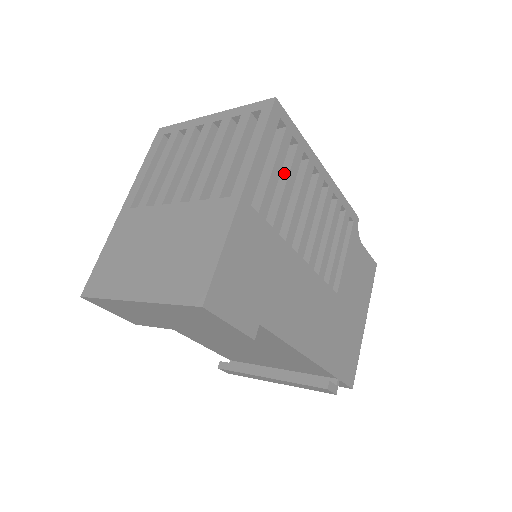
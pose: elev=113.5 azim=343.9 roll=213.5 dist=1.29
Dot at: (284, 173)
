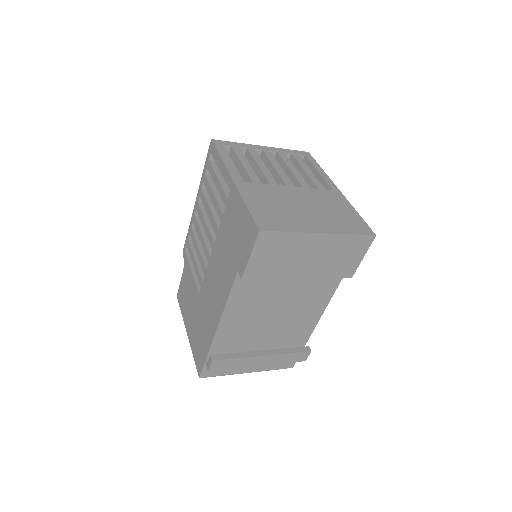
Dot at: occluded
